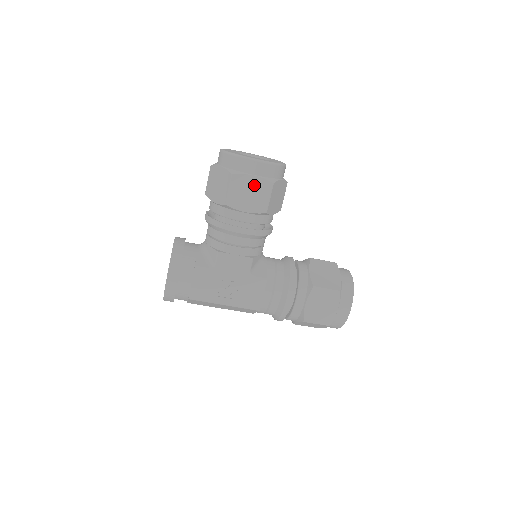
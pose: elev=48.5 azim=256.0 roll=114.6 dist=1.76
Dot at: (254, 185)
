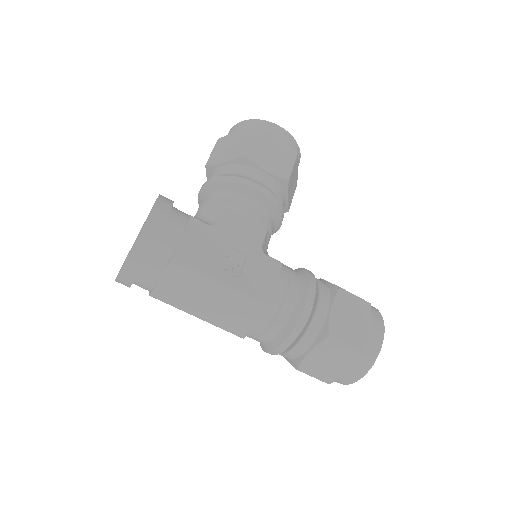
Dot at: (277, 147)
